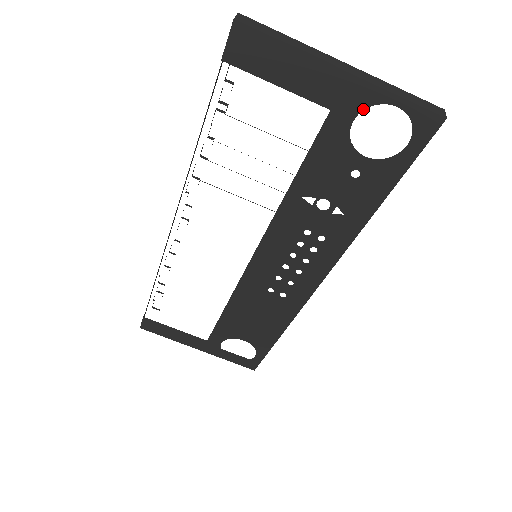
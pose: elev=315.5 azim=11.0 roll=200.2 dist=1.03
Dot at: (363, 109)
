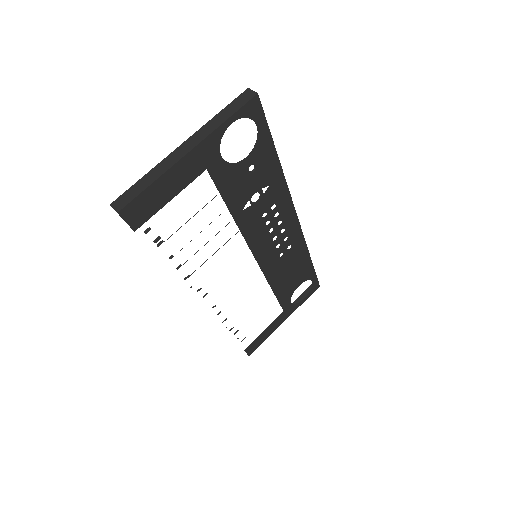
Dot at: (219, 147)
